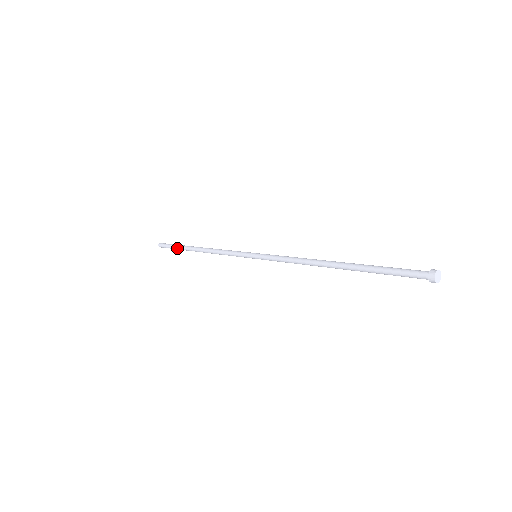
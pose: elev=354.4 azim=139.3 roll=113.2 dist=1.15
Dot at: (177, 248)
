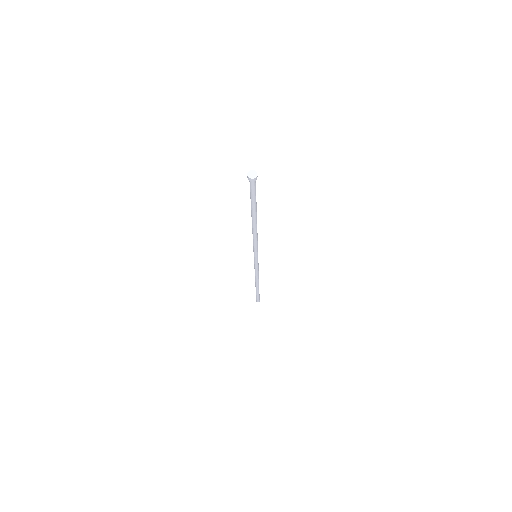
Dot at: occluded
